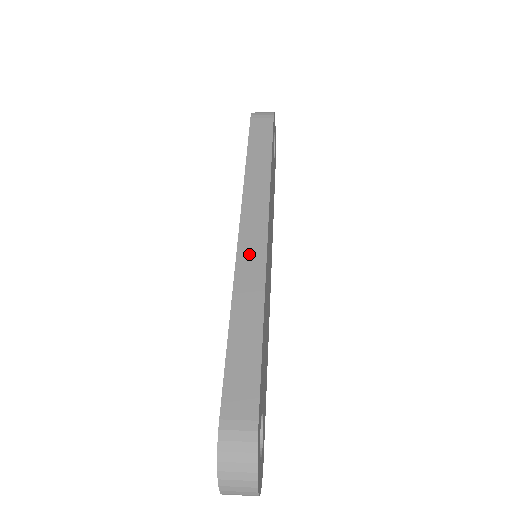
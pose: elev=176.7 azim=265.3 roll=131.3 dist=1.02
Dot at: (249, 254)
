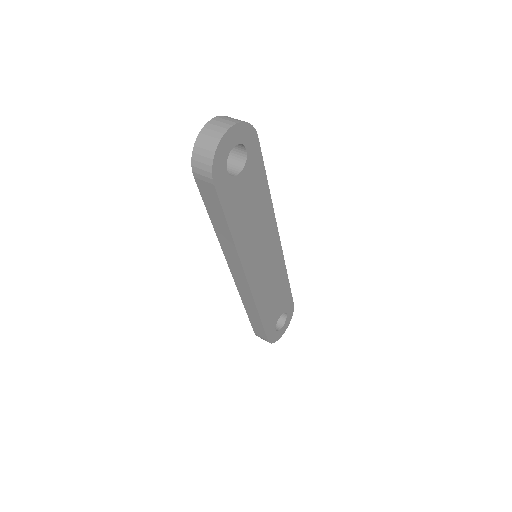
Dot at: (242, 288)
